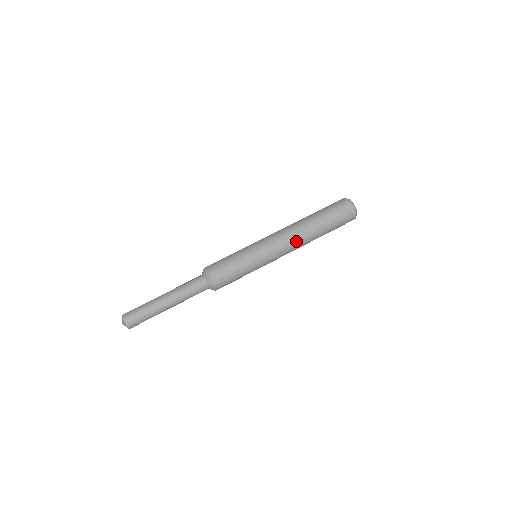
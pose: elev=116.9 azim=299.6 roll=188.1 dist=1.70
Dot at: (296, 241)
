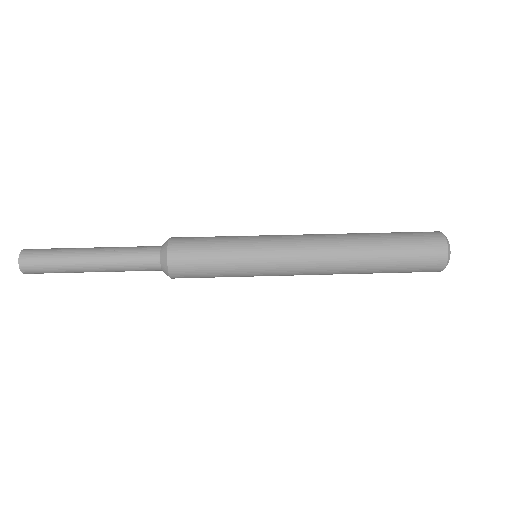
Dot at: (324, 239)
